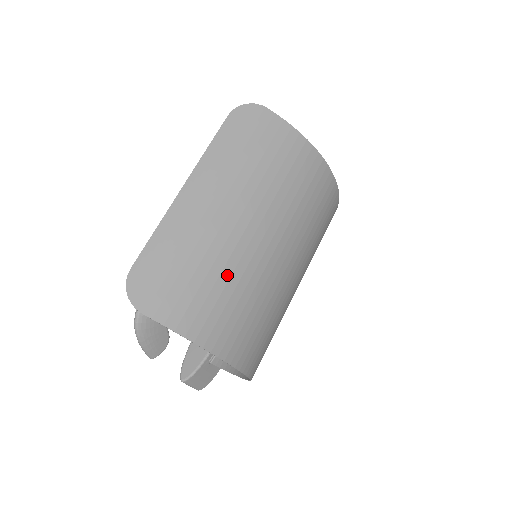
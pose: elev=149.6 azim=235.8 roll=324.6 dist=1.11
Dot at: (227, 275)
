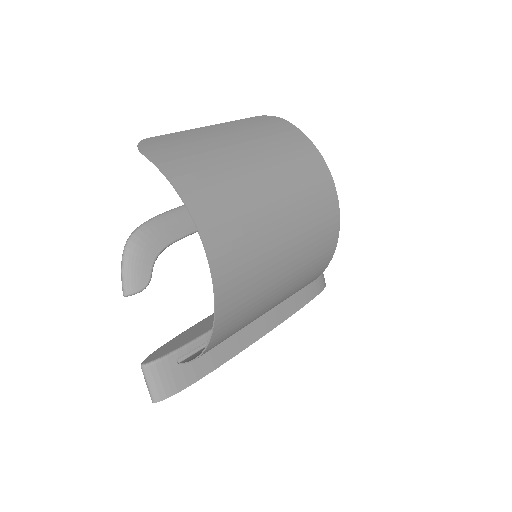
Dot at: (222, 169)
